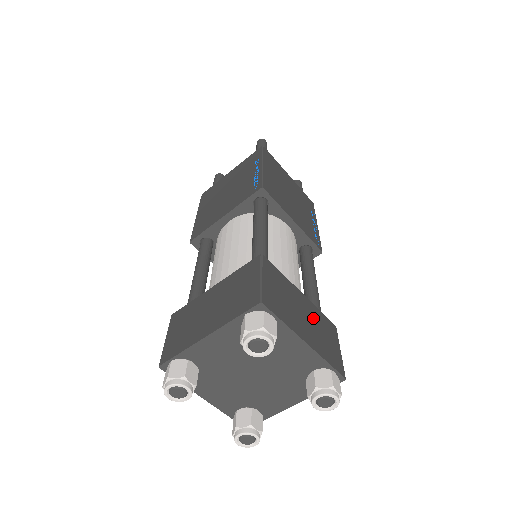
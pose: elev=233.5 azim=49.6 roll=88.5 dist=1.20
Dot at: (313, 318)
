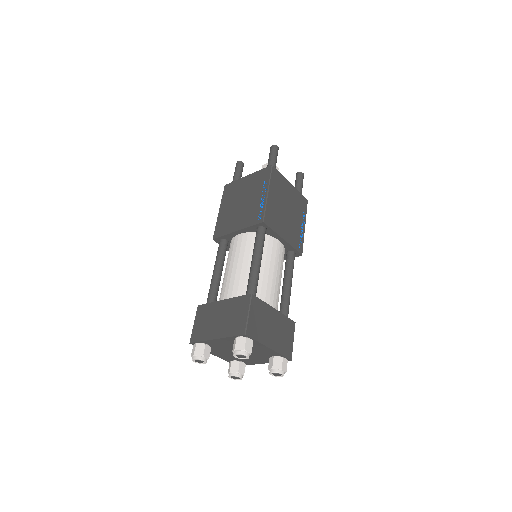
Dot at: (279, 326)
